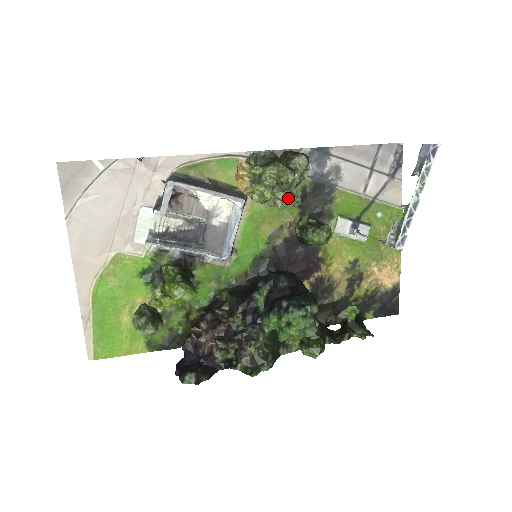
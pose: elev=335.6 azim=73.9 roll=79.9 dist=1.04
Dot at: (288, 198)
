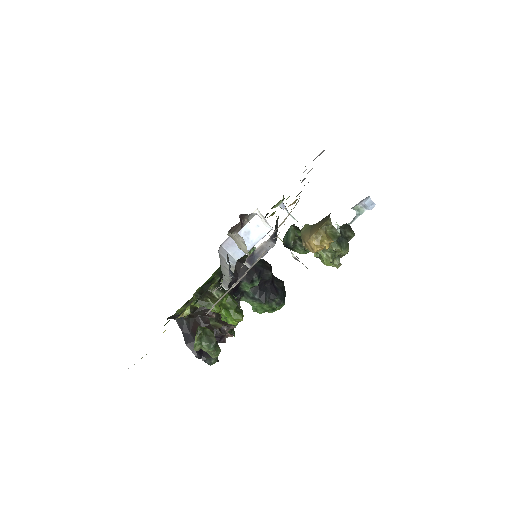
Dot at: occluded
